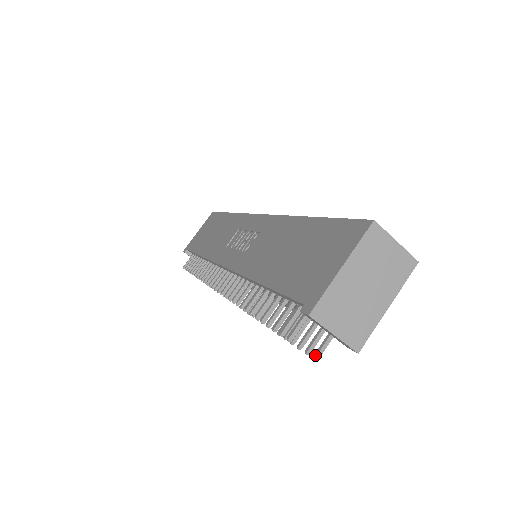
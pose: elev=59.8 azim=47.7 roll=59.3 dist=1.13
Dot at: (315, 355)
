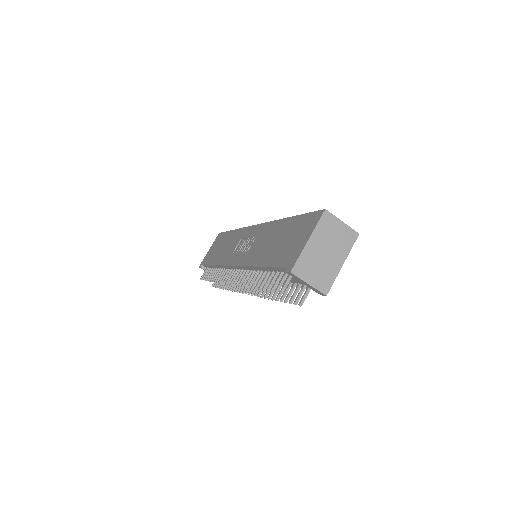
Dot at: (300, 303)
